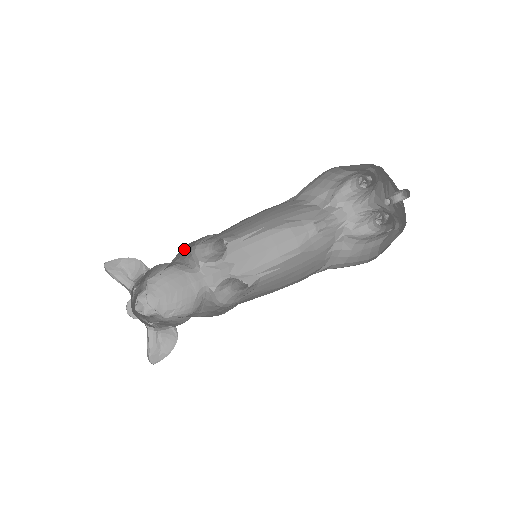
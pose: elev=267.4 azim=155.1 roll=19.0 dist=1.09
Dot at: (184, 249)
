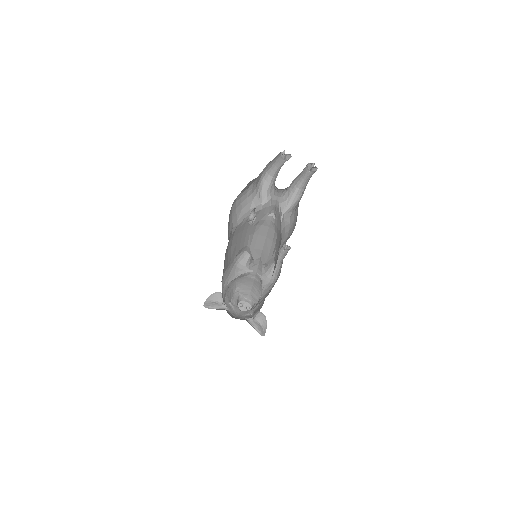
Dot at: (227, 275)
